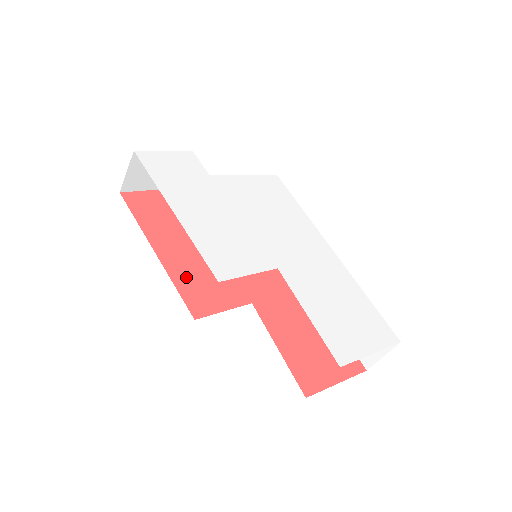
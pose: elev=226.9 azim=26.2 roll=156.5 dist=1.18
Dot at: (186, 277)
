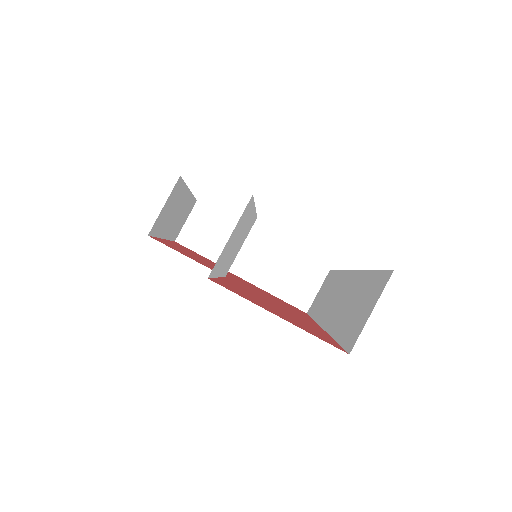
Dot at: (174, 246)
